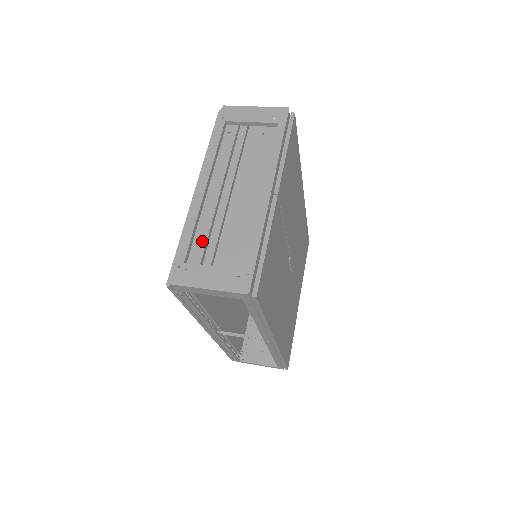
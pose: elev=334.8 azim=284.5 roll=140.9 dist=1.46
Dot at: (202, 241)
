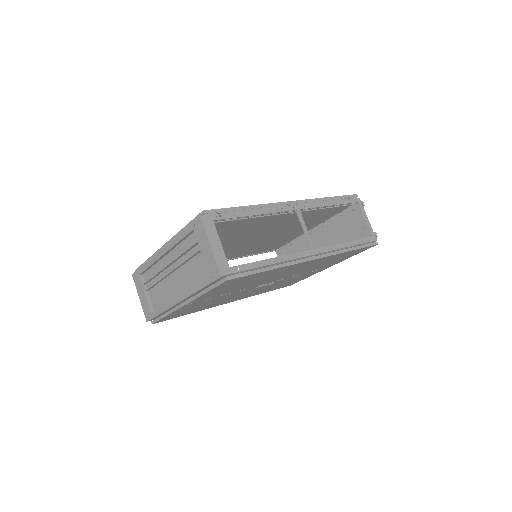
Dot at: (152, 274)
